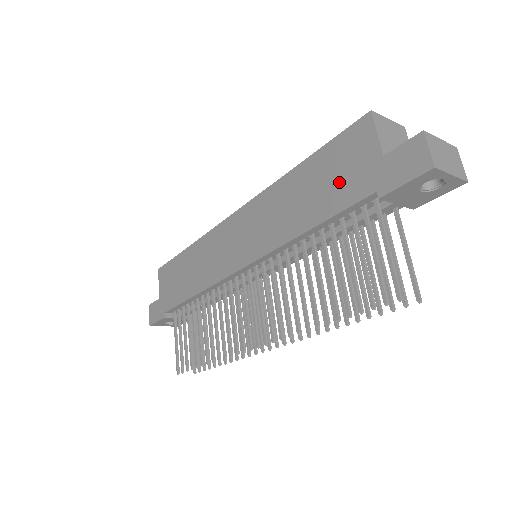
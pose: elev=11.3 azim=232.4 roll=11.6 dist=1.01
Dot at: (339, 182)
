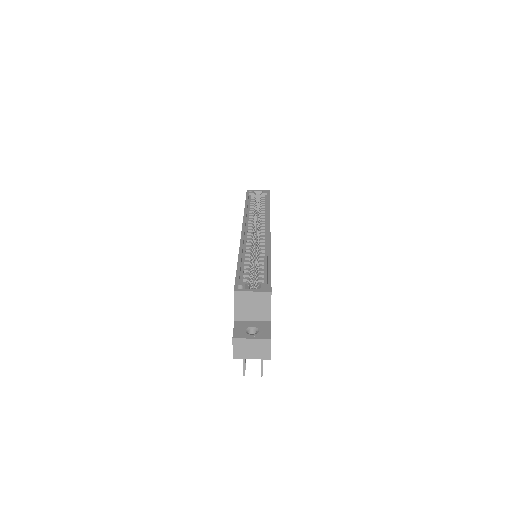
Dot at: occluded
